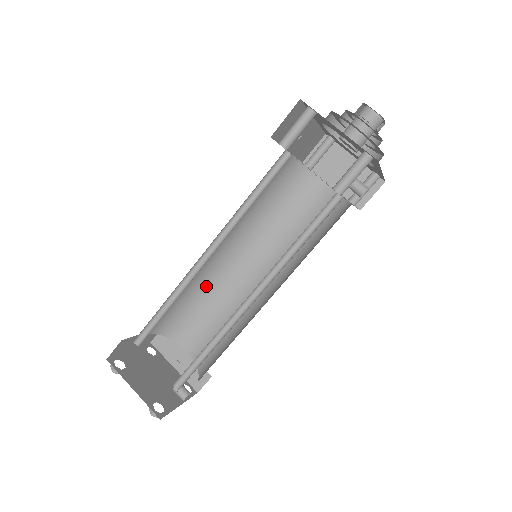
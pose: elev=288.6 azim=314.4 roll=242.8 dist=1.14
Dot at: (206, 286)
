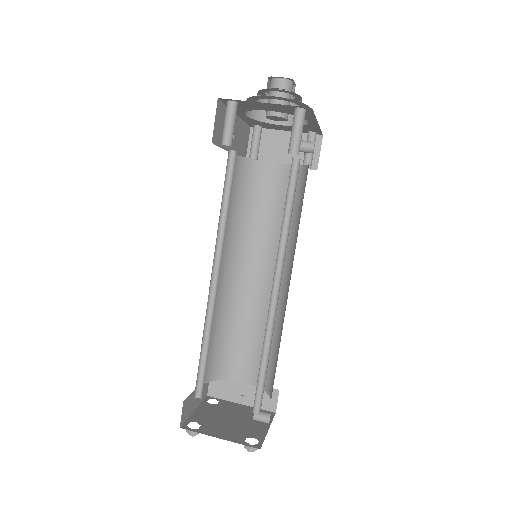
Dot at: (227, 312)
